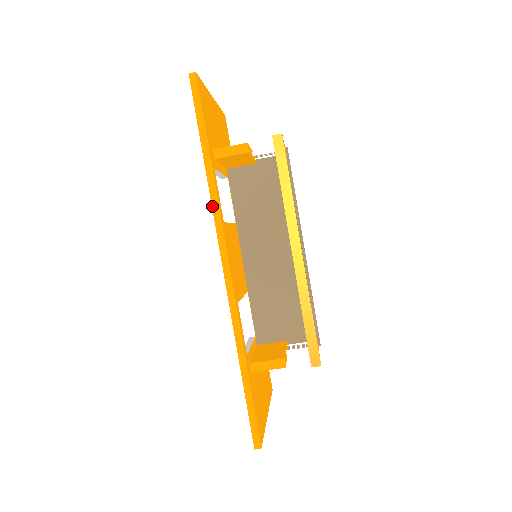
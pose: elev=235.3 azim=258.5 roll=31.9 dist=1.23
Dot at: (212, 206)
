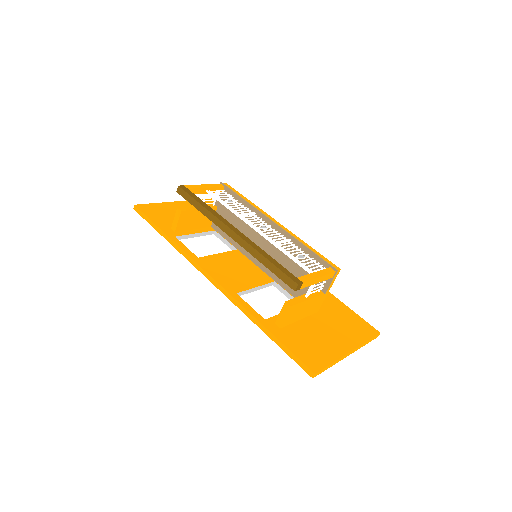
Dot at: occluded
